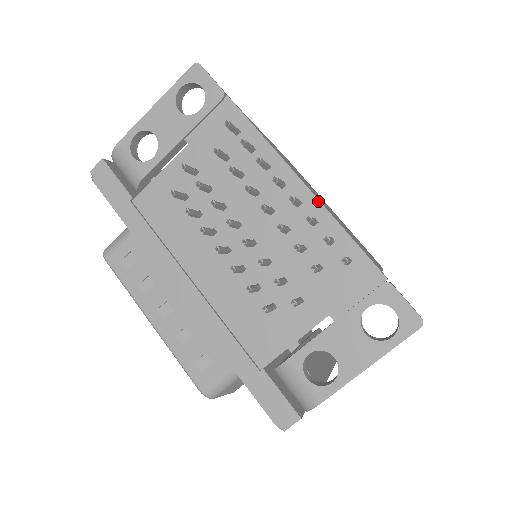
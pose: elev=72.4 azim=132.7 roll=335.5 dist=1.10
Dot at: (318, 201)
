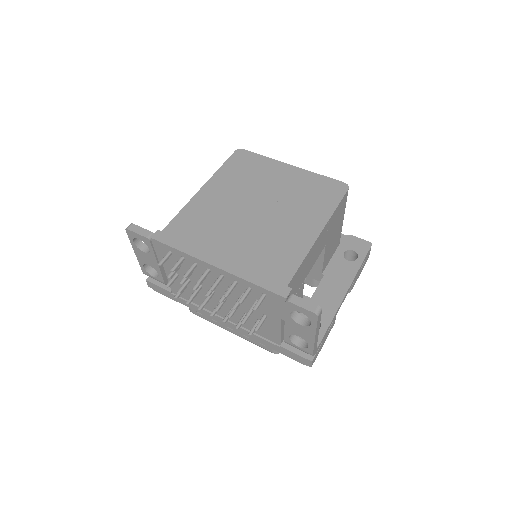
Dot at: (227, 273)
